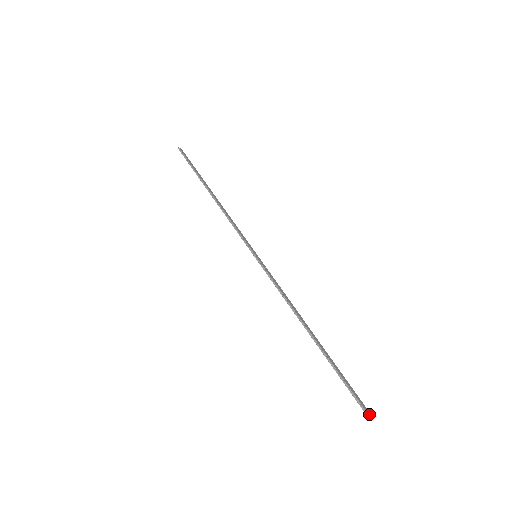
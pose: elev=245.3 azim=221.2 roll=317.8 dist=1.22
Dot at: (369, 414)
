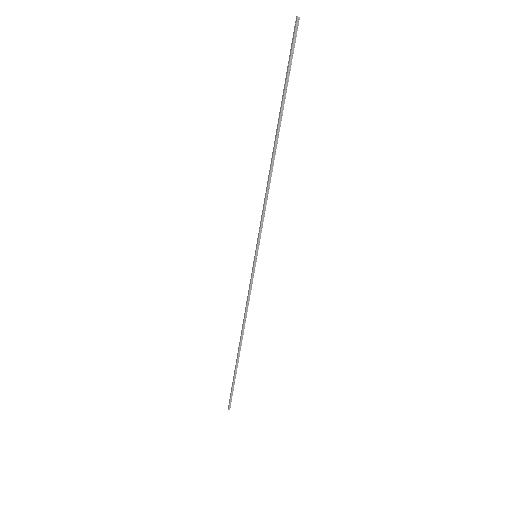
Dot at: (230, 407)
